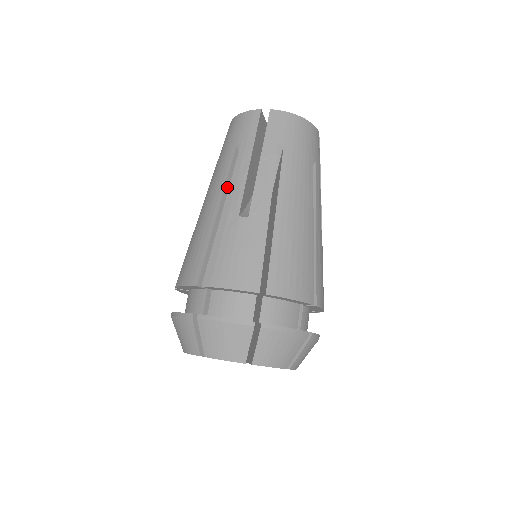
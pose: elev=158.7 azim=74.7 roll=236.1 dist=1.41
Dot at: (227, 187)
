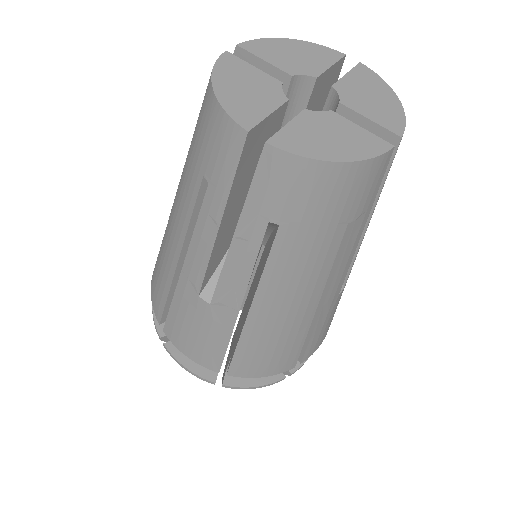
Dot at: (190, 234)
